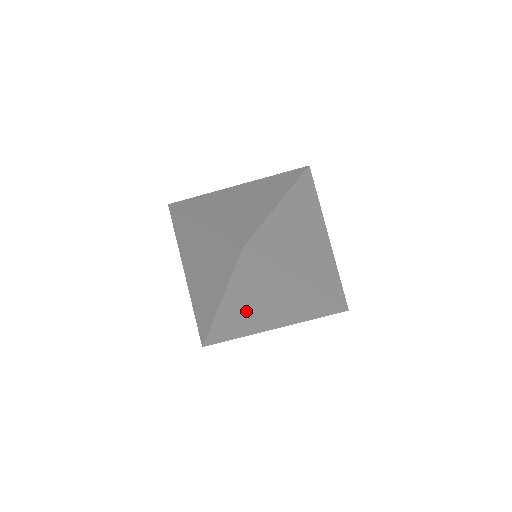
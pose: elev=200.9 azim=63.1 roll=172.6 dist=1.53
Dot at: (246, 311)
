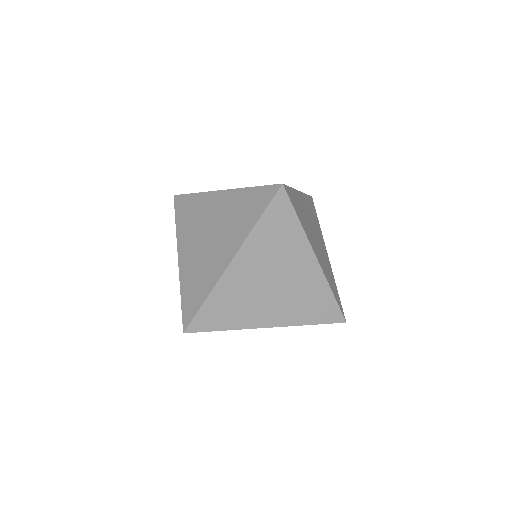
Dot at: (251, 285)
